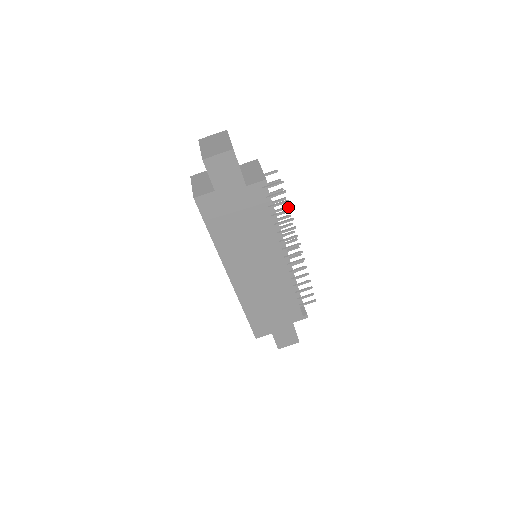
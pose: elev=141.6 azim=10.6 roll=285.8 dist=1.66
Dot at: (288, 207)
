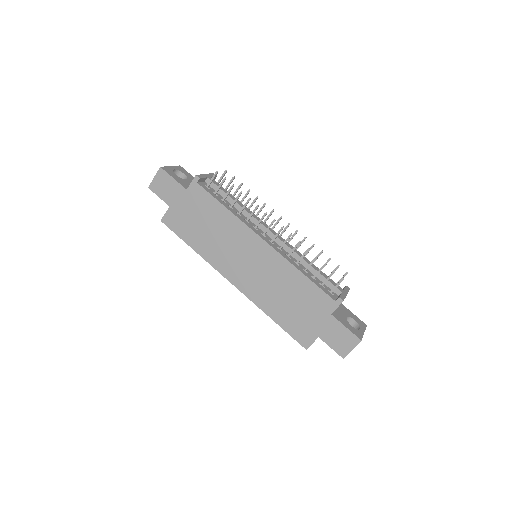
Dot at: (257, 197)
